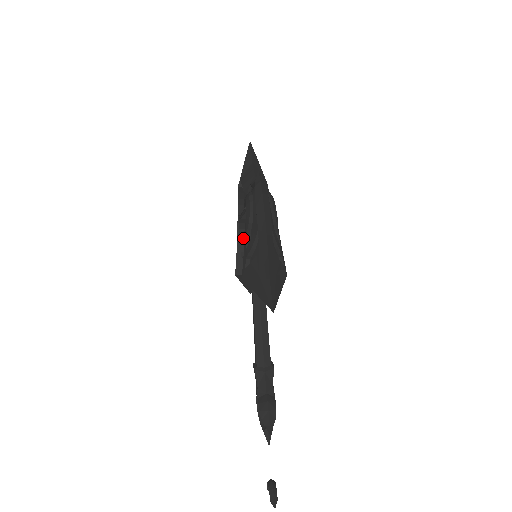
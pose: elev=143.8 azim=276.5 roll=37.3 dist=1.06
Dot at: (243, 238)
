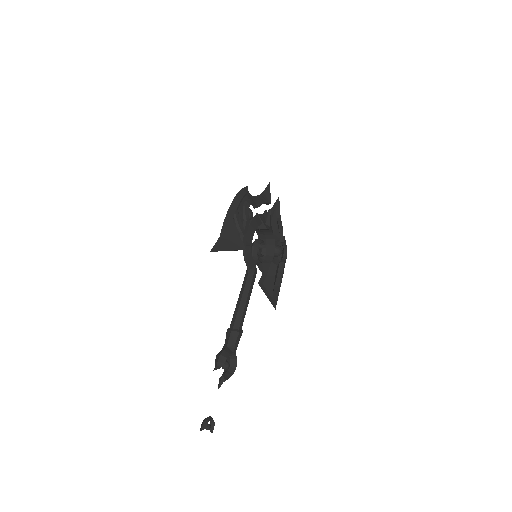
Dot at: occluded
